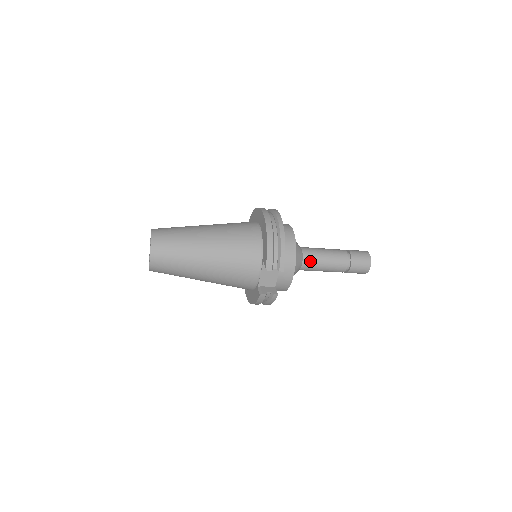
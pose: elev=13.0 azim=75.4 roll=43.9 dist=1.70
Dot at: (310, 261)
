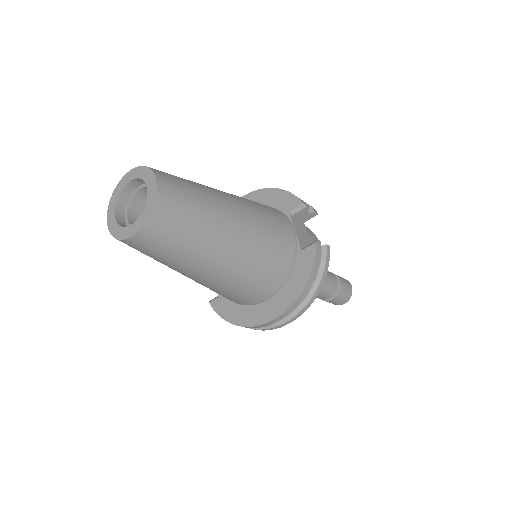
Dot at: occluded
